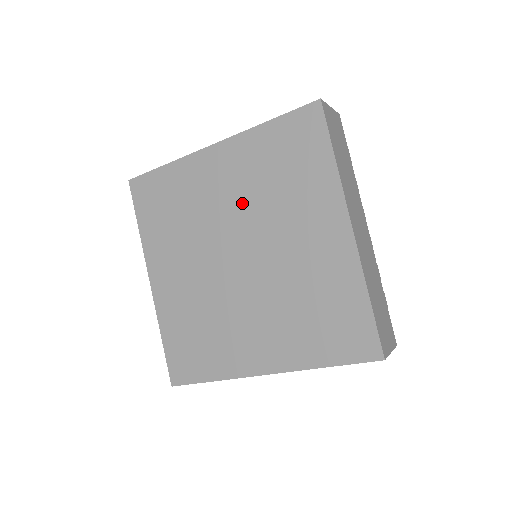
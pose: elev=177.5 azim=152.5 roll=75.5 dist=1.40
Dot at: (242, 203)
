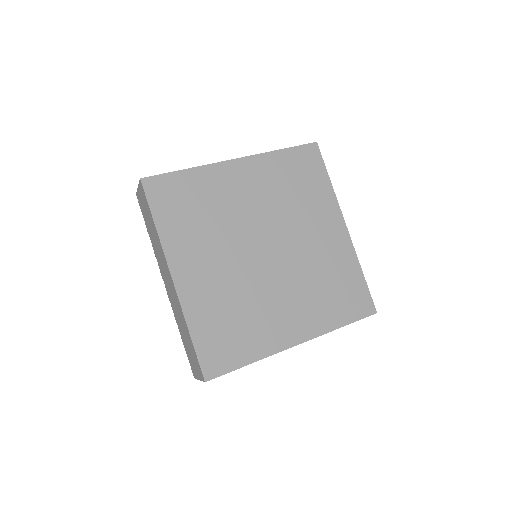
Dot at: (266, 207)
